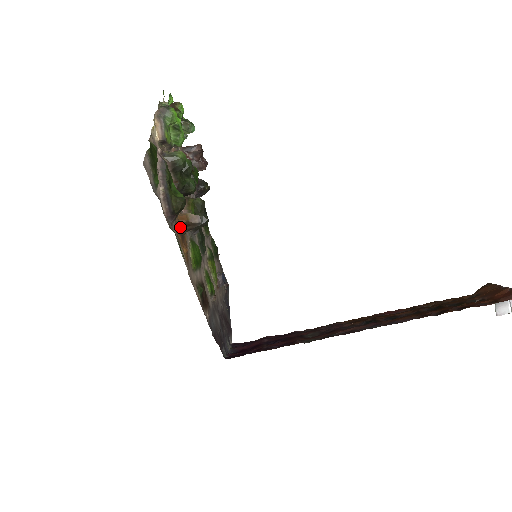
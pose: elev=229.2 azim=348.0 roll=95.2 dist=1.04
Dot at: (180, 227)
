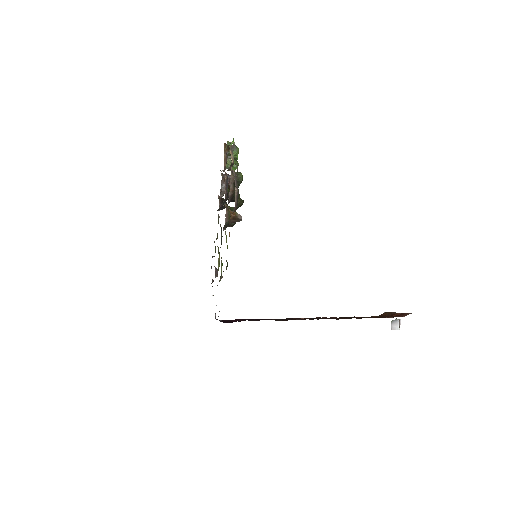
Dot at: (230, 219)
